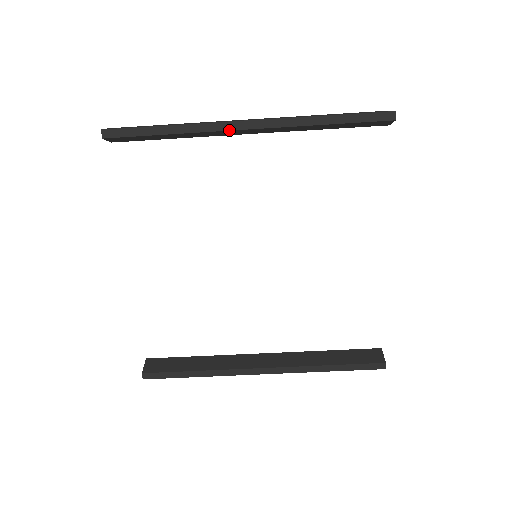
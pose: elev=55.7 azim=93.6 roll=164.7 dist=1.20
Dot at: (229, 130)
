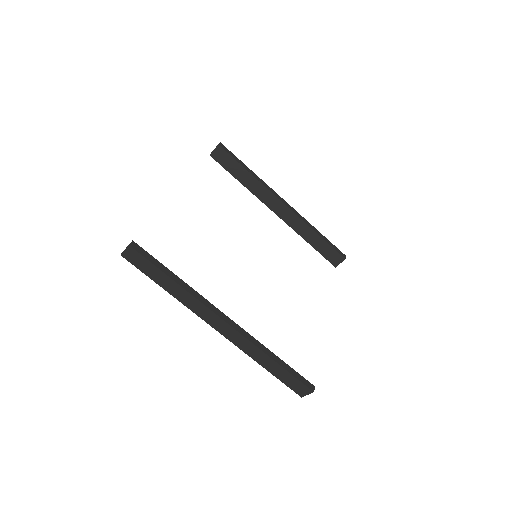
Dot at: (277, 197)
